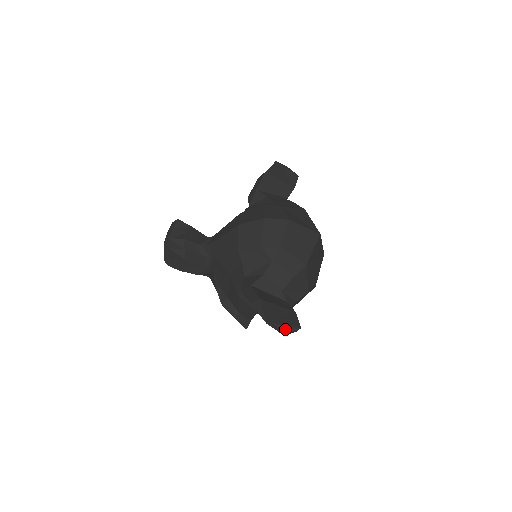
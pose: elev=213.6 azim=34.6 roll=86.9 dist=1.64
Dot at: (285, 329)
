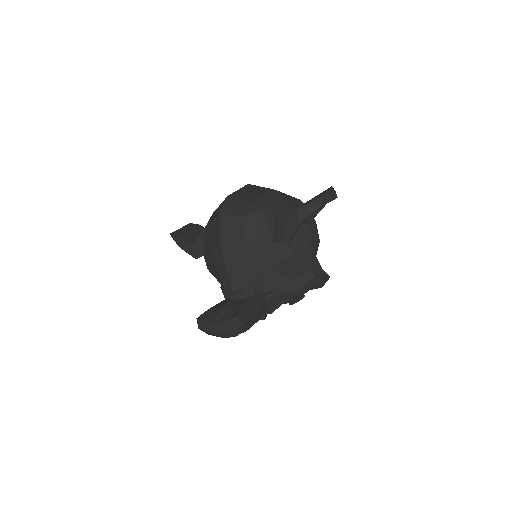
Dot at: (330, 192)
